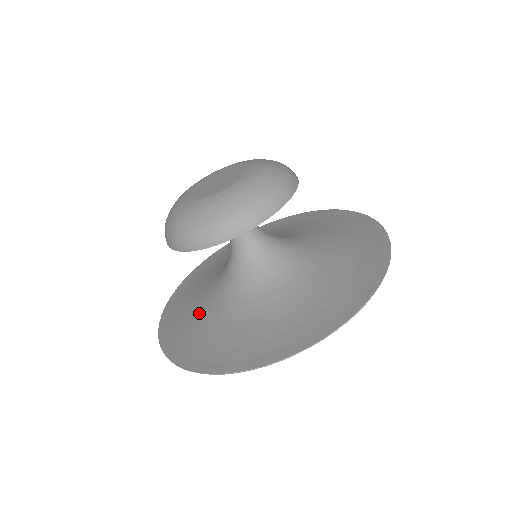
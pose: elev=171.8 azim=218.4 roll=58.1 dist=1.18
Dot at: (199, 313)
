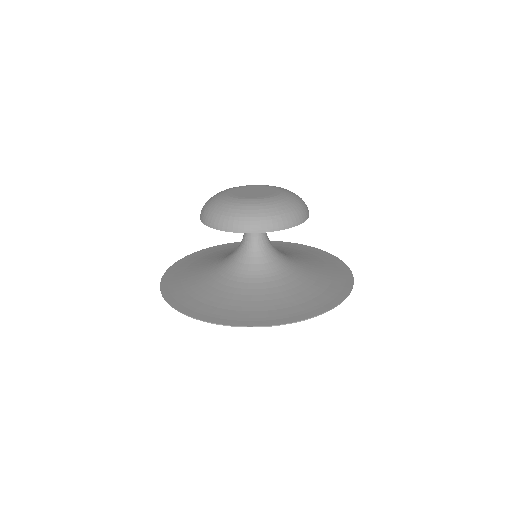
Dot at: (215, 256)
